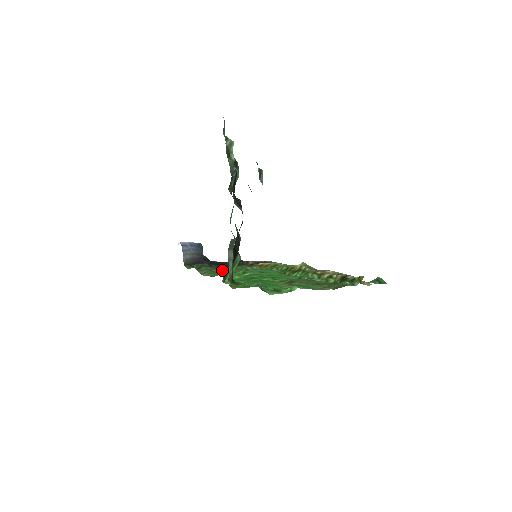
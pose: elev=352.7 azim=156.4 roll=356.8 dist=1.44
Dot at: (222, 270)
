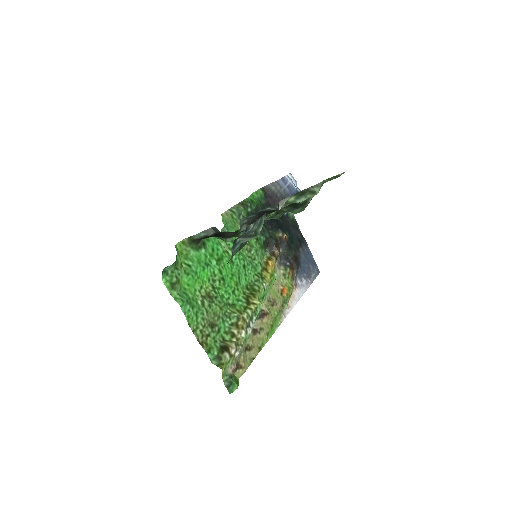
Dot at: occluded
